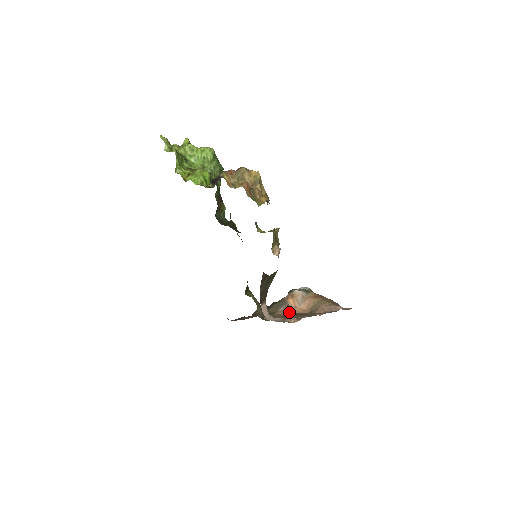
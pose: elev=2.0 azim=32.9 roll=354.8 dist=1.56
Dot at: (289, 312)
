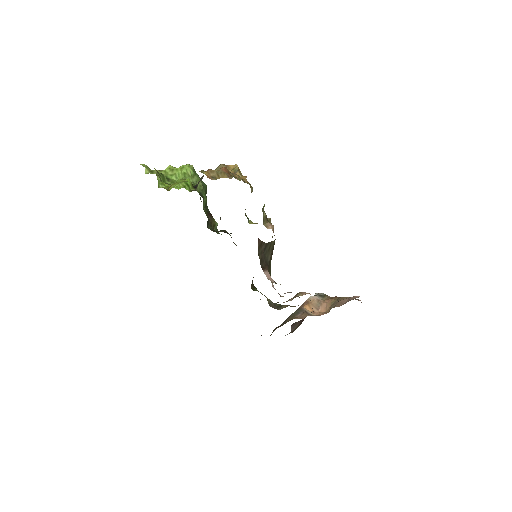
Dot at: occluded
